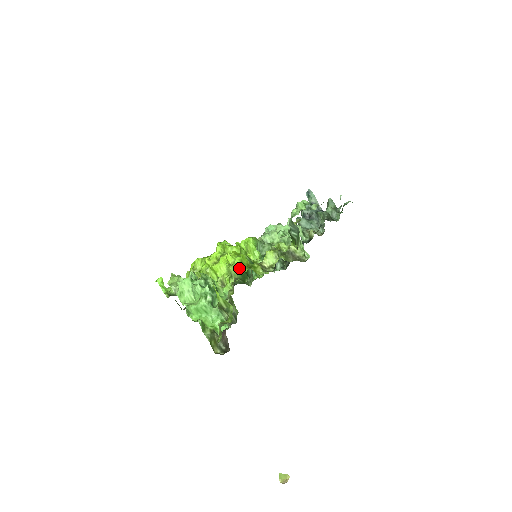
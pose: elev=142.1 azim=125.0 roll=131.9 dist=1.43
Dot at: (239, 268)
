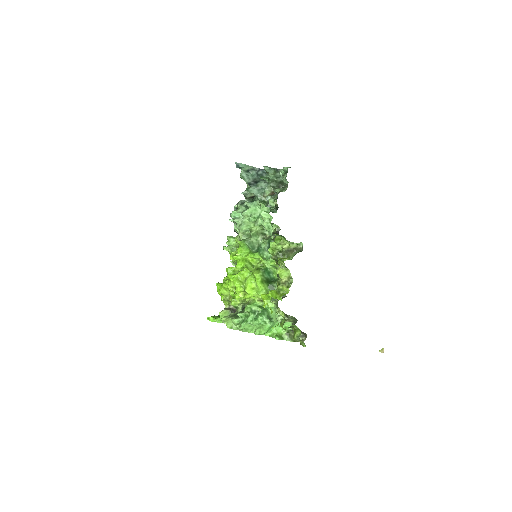
Dot at: (264, 287)
